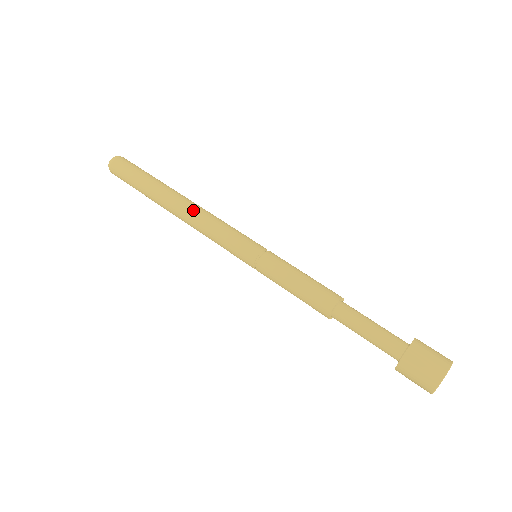
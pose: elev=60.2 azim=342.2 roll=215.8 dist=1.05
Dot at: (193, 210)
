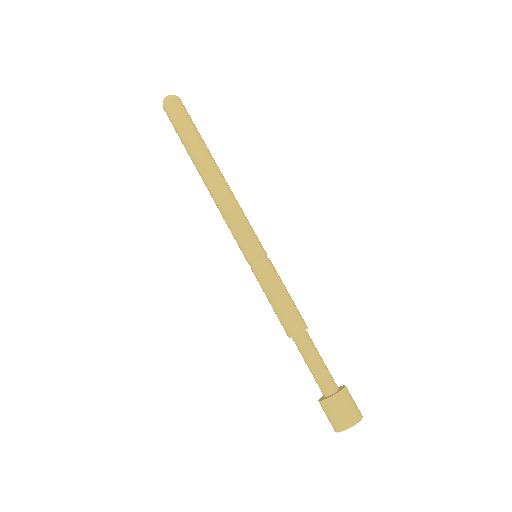
Dot at: (213, 195)
